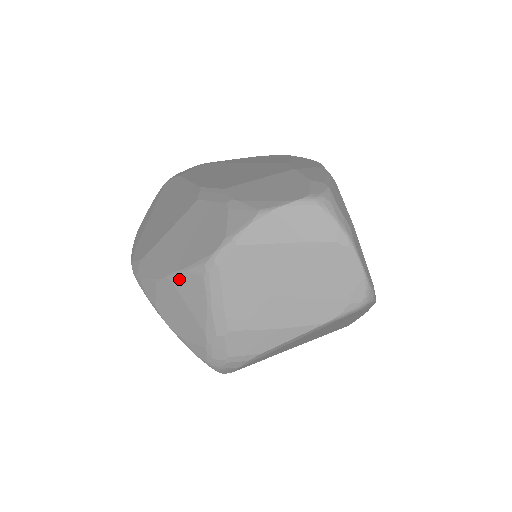
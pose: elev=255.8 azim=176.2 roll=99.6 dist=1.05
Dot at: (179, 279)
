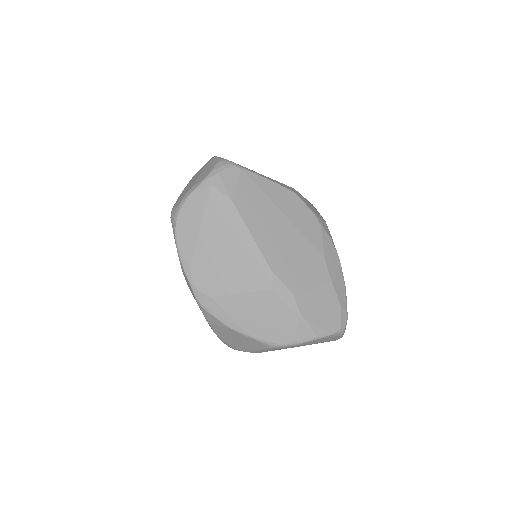
Dot at: (248, 338)
